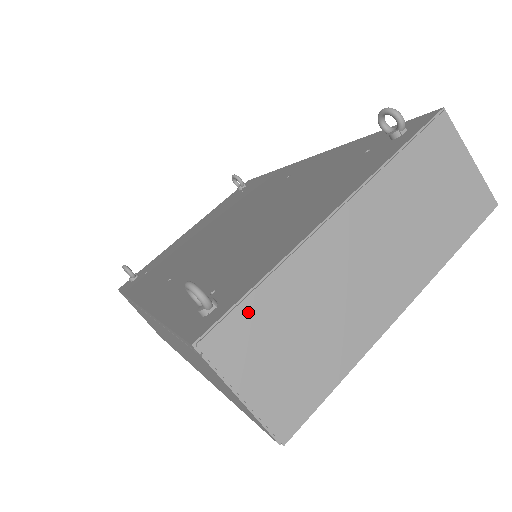
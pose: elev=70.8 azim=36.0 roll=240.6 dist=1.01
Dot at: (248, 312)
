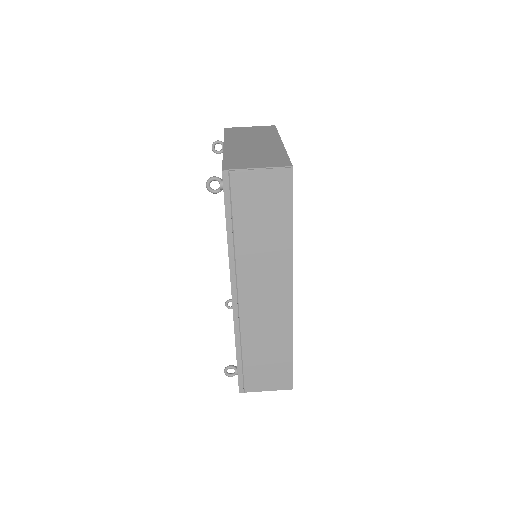
Dot at: (229, 162)
